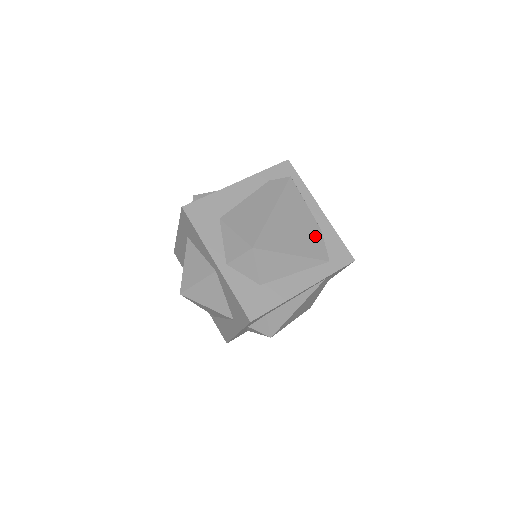
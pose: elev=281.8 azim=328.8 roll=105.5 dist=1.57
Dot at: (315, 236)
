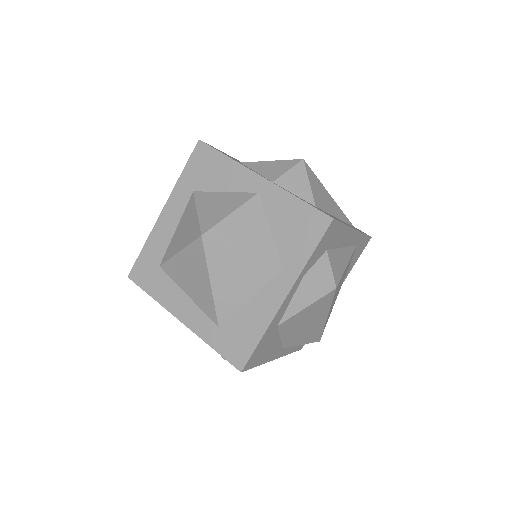
Dot at: occluded
